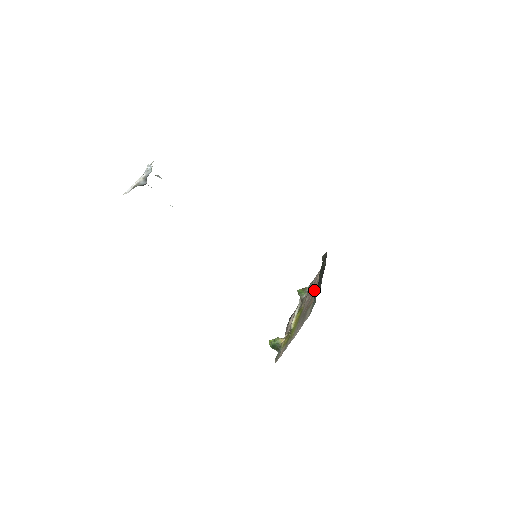
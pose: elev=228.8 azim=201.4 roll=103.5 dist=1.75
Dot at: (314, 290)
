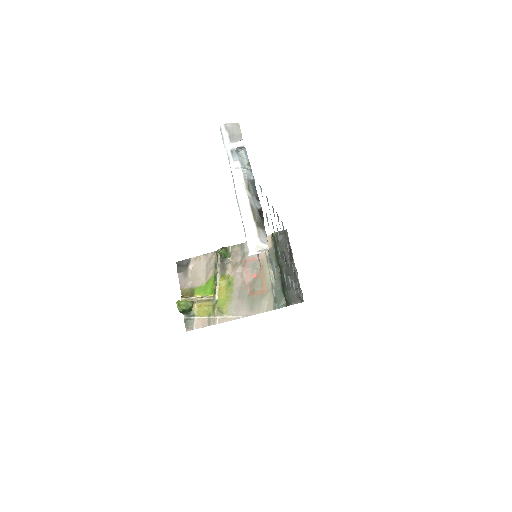
Dot at: (262, 272)
